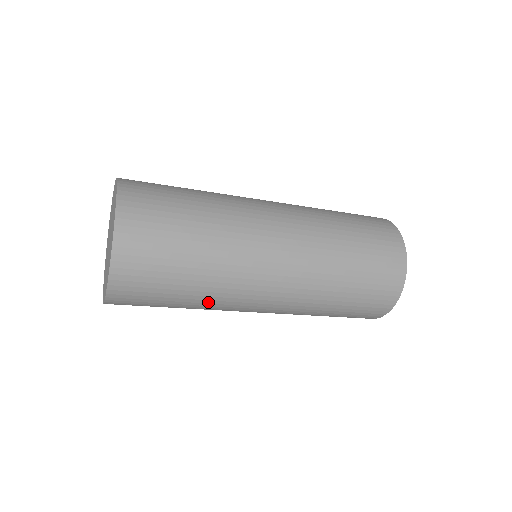
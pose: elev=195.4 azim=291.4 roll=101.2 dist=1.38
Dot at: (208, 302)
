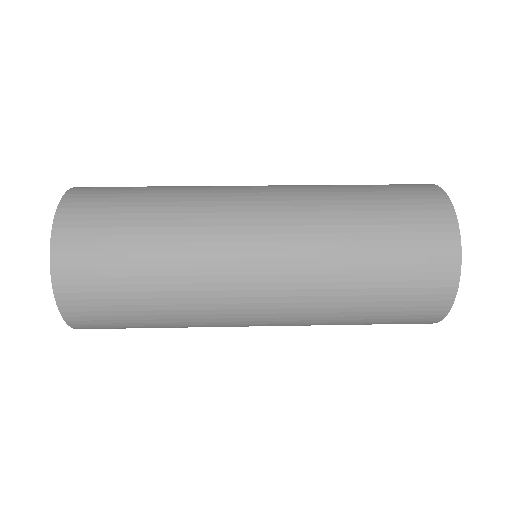
Dot at: occluded
